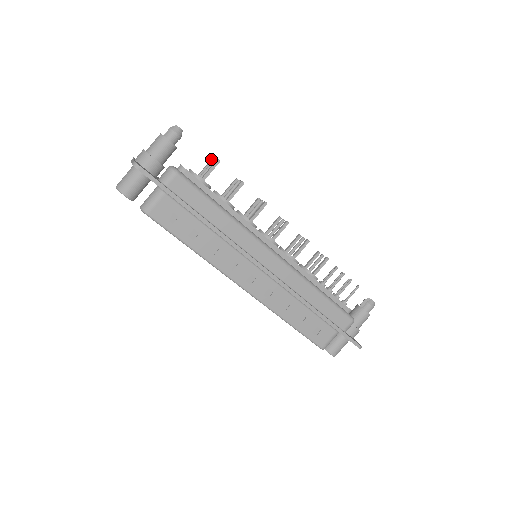
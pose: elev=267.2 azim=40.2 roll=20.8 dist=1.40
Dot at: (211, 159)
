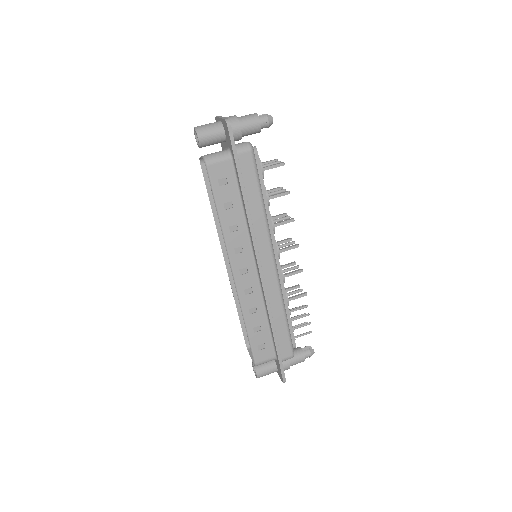
Dot at: (275, 159)
